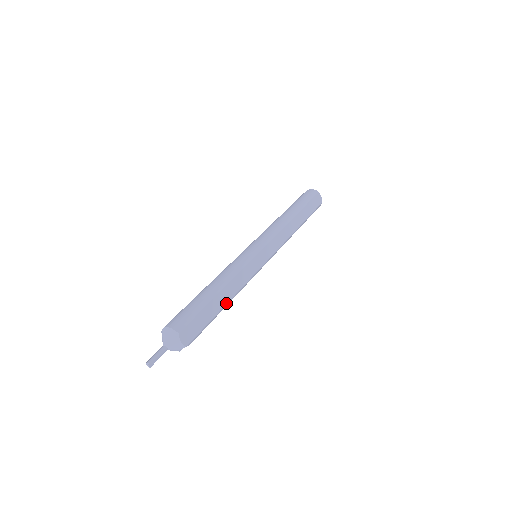
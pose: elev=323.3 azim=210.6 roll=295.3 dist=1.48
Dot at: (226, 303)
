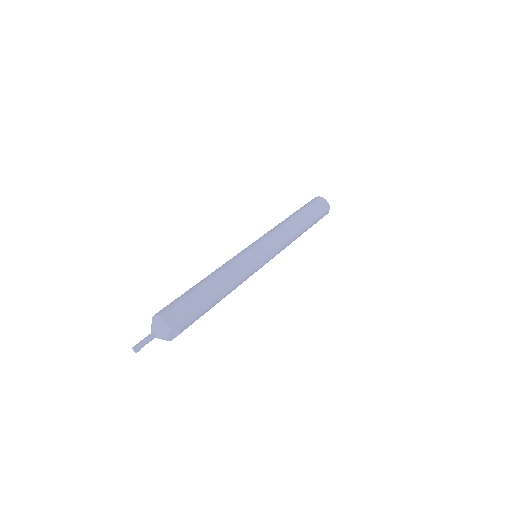
Dot at: (219, 292)
